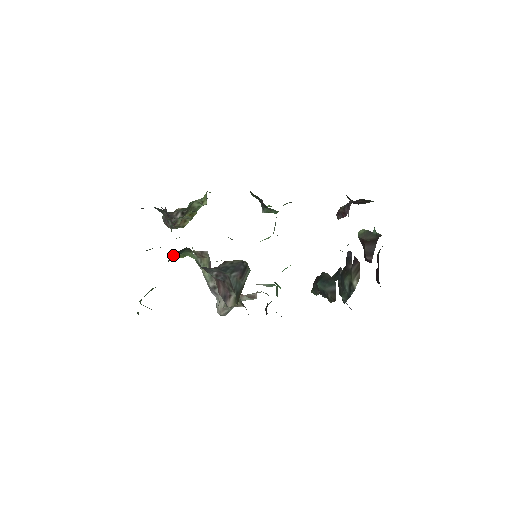
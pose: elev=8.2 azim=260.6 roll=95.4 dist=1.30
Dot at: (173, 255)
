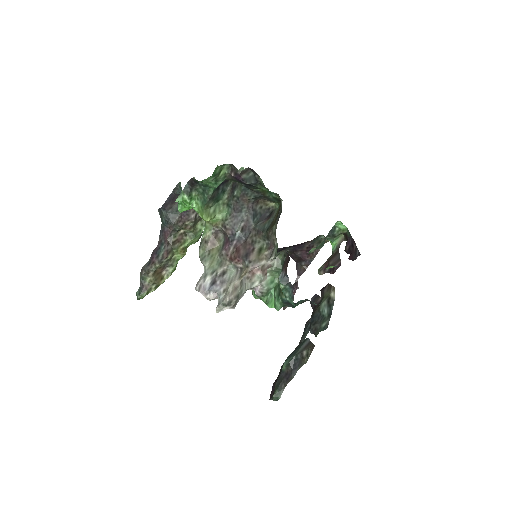
Dot at: (218, 189)
